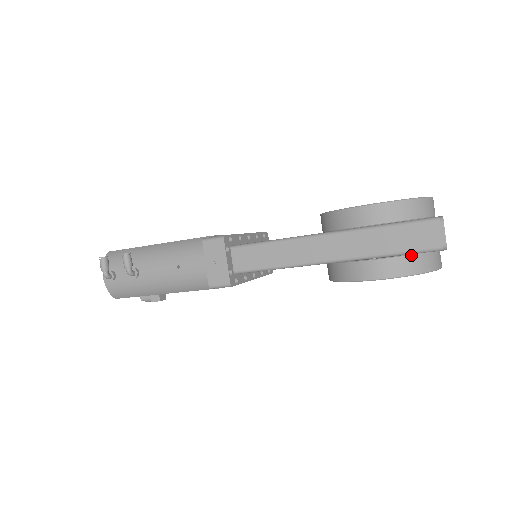
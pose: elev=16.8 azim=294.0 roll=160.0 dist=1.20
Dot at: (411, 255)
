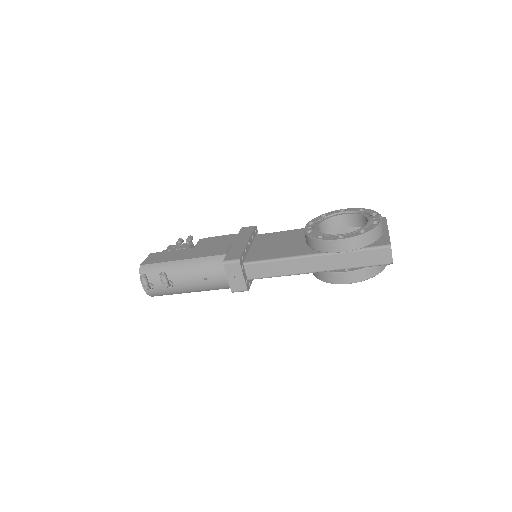
Dot at: (370, 266)
